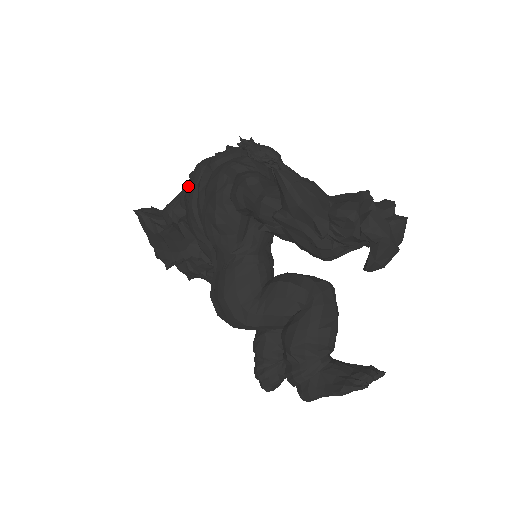
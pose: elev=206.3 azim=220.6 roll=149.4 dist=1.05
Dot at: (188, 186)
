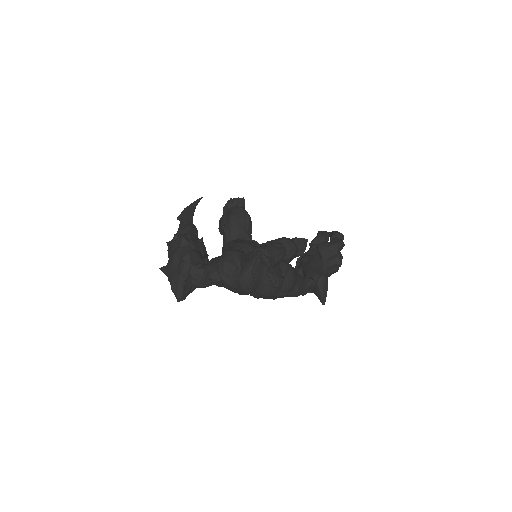
Dot at: occluded
